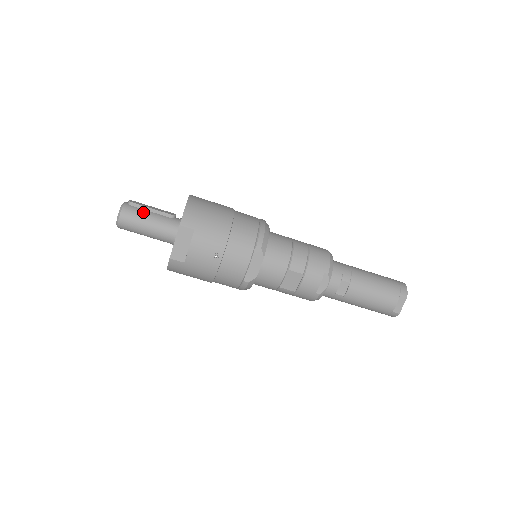
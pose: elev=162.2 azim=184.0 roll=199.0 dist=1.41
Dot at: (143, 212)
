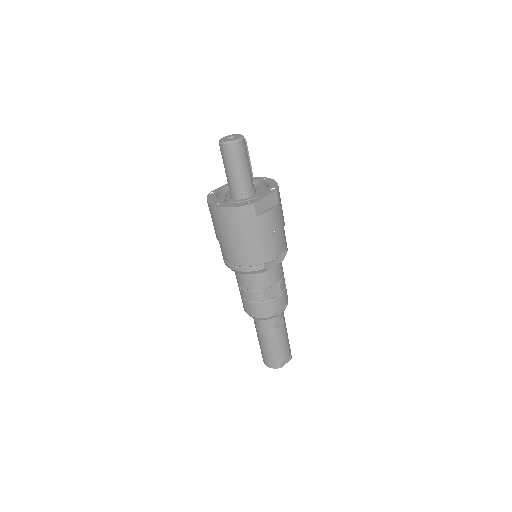
Dot at: (248, 155)
